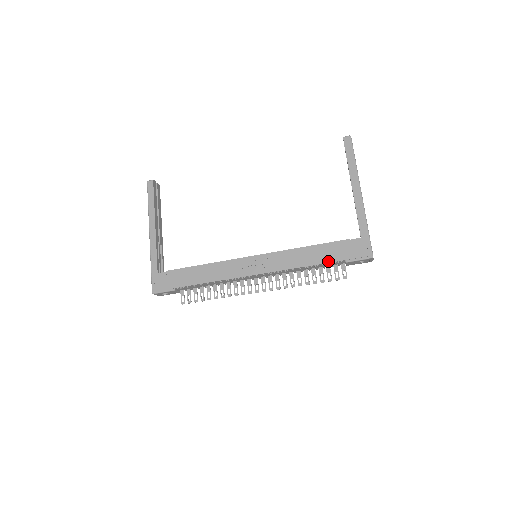
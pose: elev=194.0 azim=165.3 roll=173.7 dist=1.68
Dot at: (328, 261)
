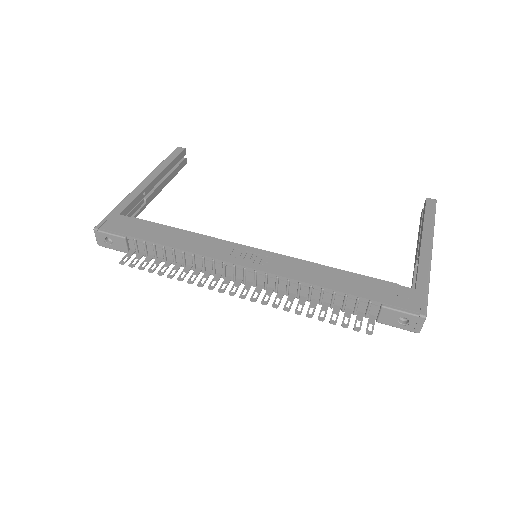
Dot at: (356, 294)
